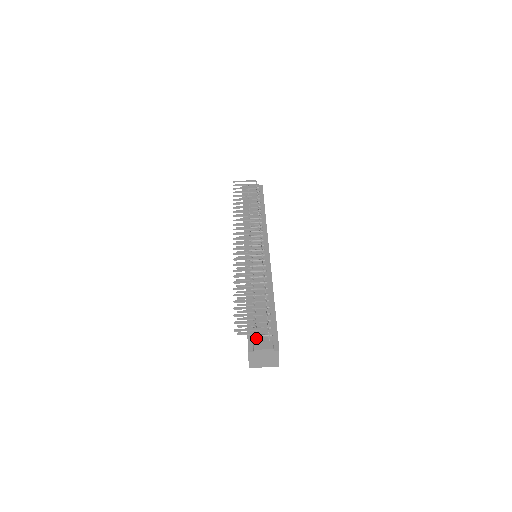
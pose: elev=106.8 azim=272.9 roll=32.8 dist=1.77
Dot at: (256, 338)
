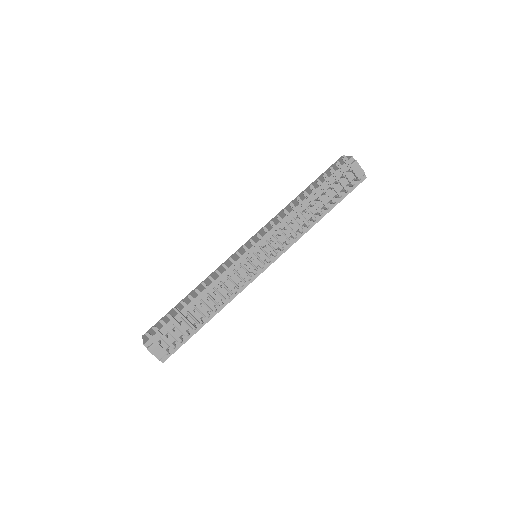
Dot at: occluded
